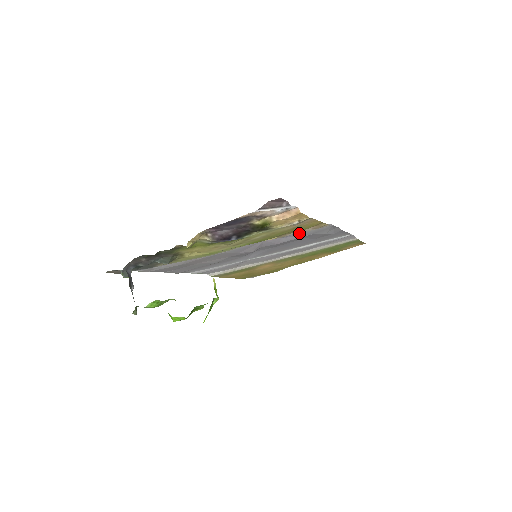
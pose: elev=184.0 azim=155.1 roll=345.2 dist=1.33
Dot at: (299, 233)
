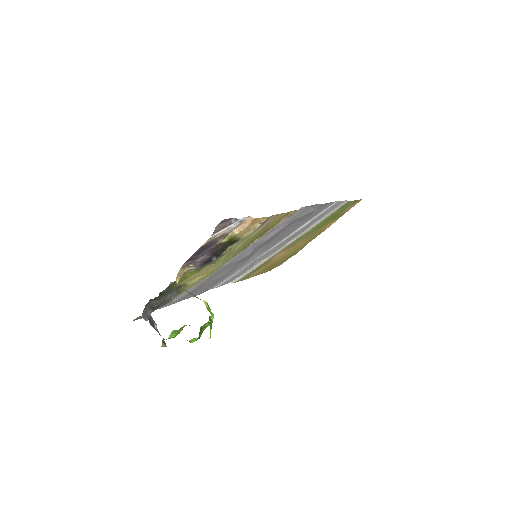
Dot at: (280, 225)
